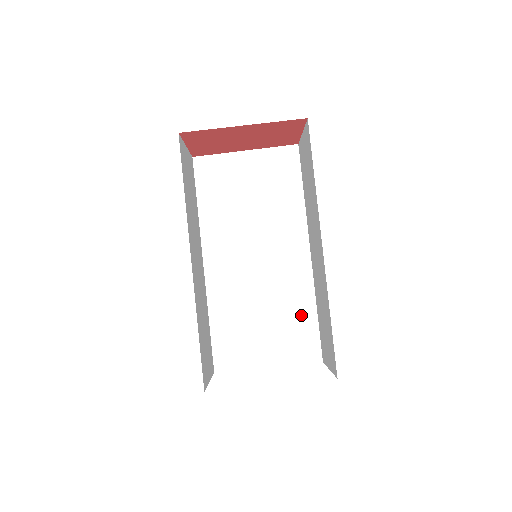
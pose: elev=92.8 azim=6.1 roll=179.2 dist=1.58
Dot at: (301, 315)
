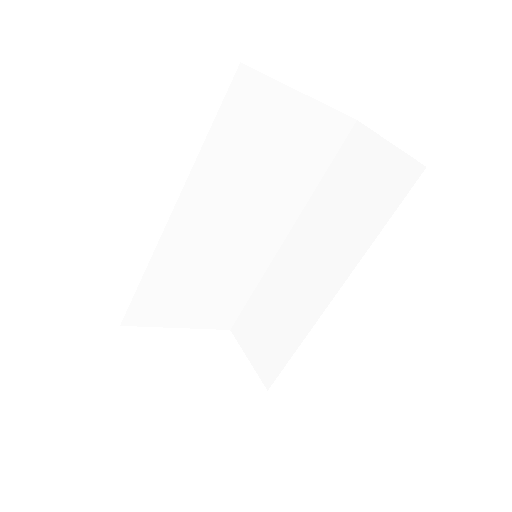
Dot at: (239, 290)
